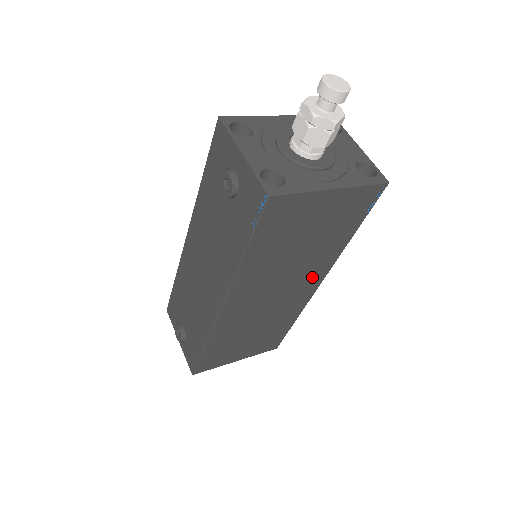
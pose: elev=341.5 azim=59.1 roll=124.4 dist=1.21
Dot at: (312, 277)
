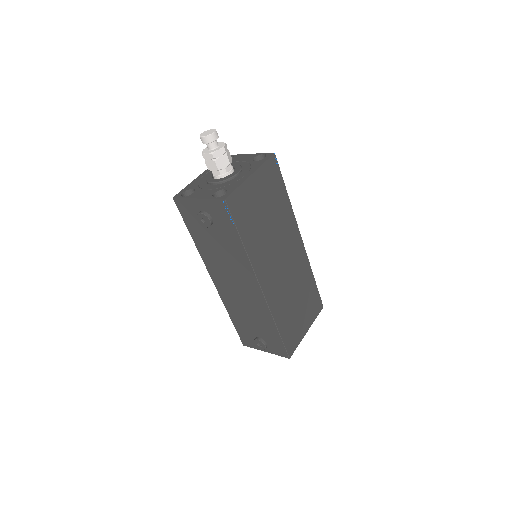
Dot at: (292, 237)
